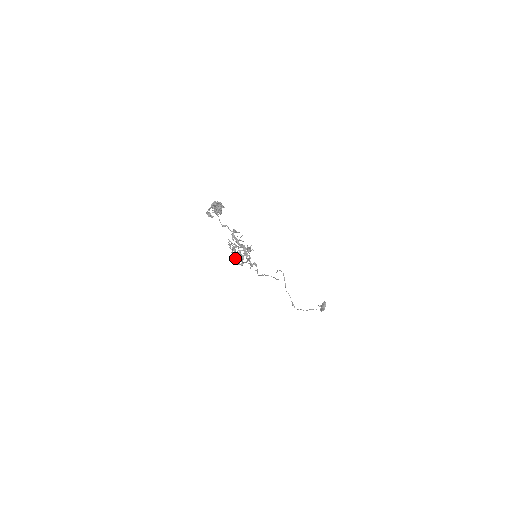
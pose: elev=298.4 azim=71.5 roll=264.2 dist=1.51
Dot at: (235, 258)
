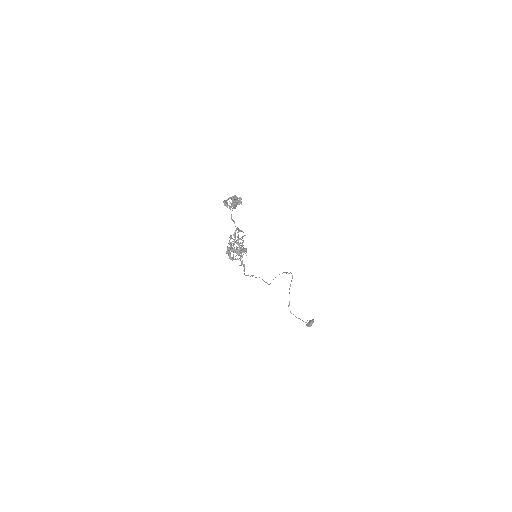
Dot at: (228, 252)
